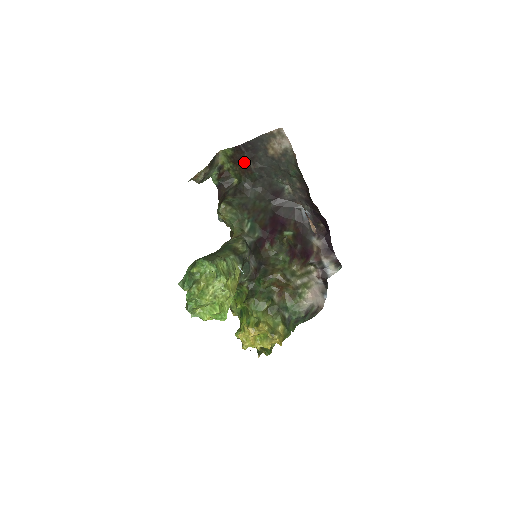
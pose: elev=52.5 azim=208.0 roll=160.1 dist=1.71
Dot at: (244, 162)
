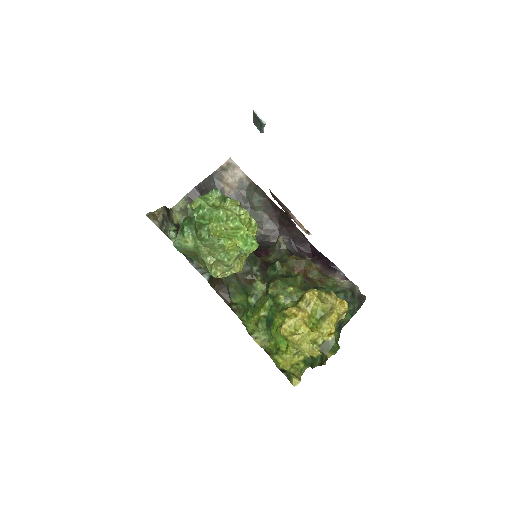
Dot at: occluded
